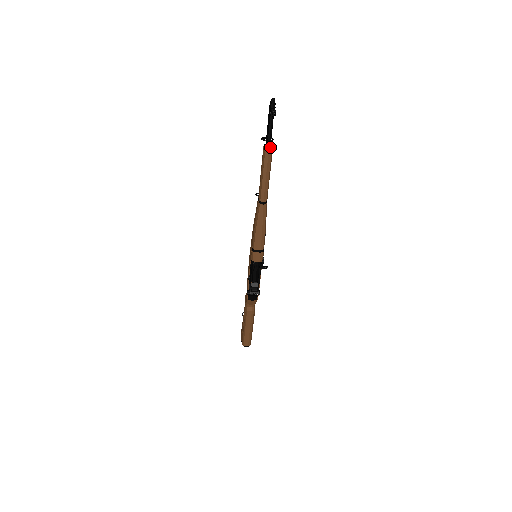
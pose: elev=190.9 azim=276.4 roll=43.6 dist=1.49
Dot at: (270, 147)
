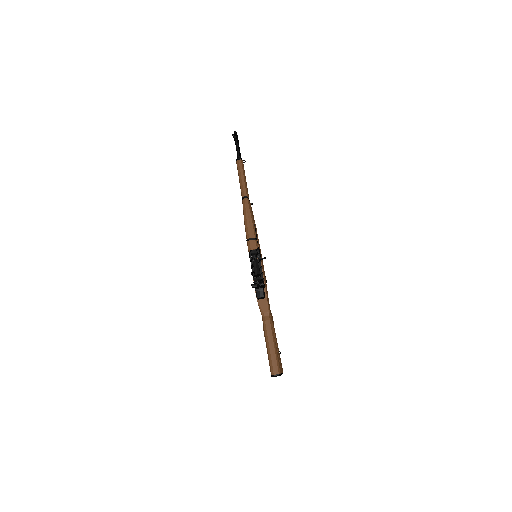
Dot at: (240, 159)
